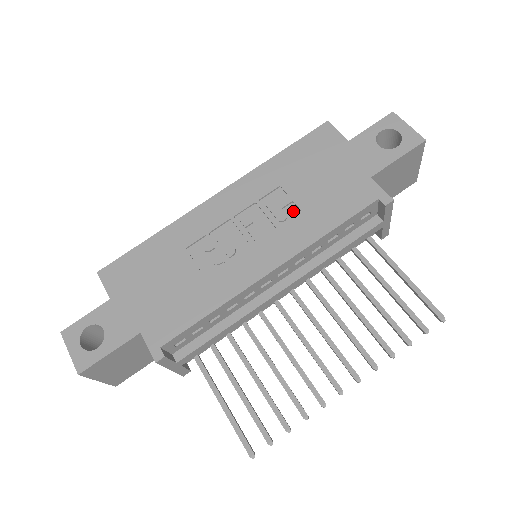
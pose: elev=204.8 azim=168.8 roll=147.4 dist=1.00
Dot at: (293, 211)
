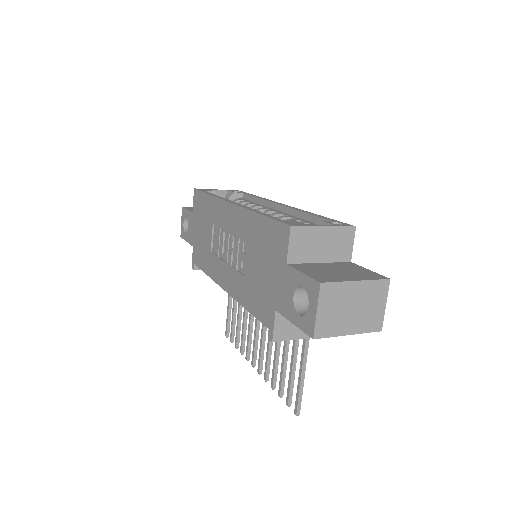
Dot at: (245, 269)
